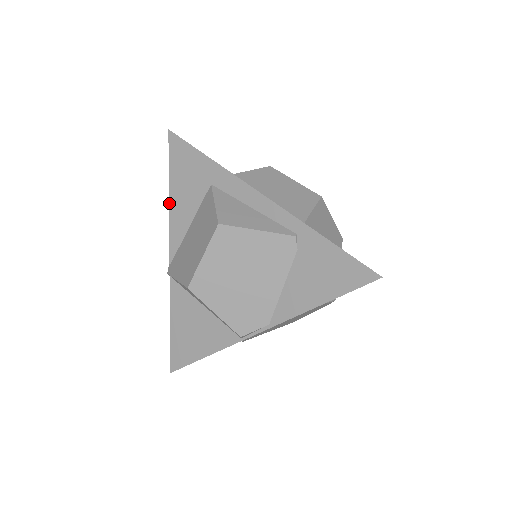
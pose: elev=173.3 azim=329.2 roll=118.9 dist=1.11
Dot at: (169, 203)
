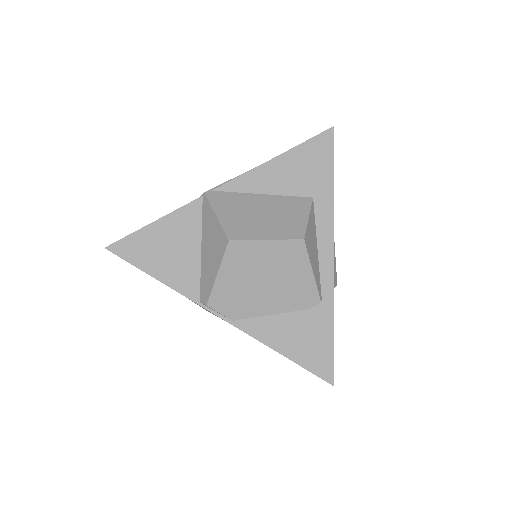
Dot at: (270, 160)
